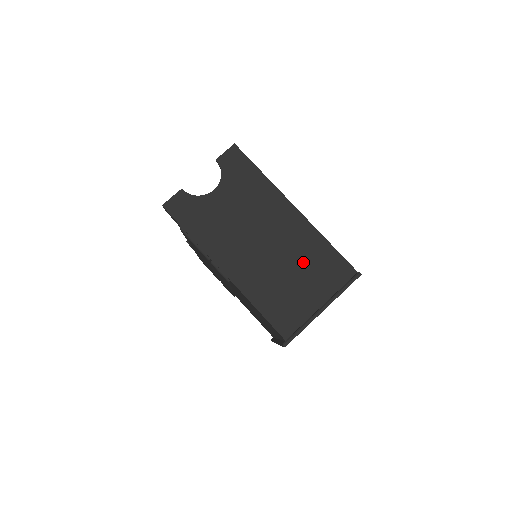
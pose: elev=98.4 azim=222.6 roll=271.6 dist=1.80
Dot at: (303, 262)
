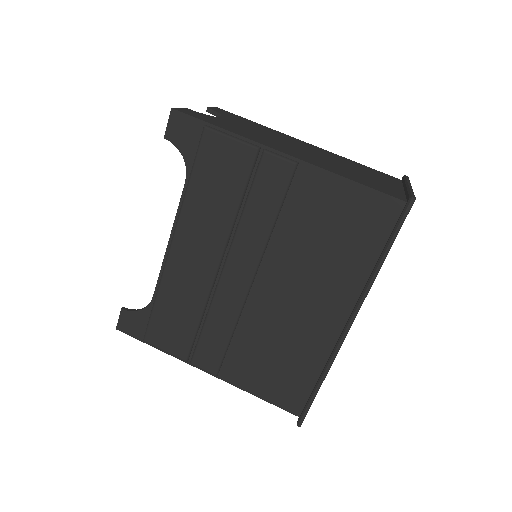
Dot at: (352, 166)
